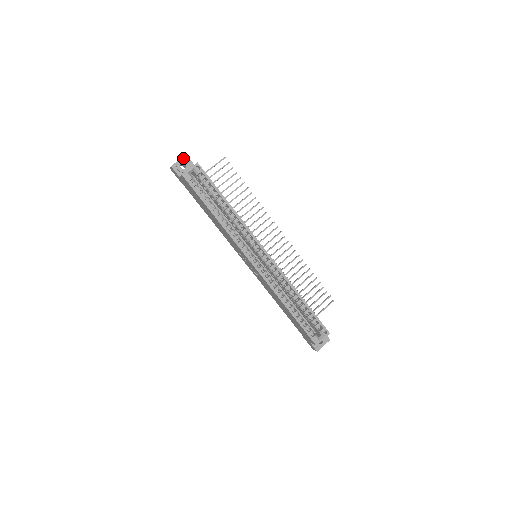
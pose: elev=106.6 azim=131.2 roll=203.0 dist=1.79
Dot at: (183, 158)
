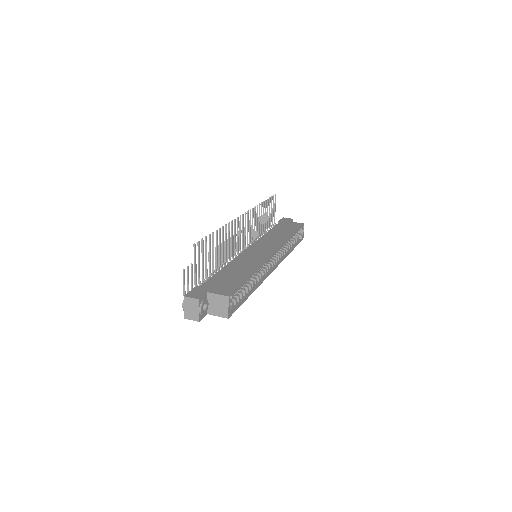
Dot at: (199, 305)
